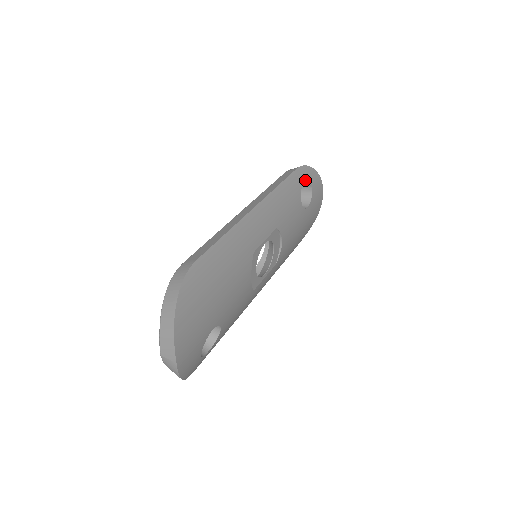
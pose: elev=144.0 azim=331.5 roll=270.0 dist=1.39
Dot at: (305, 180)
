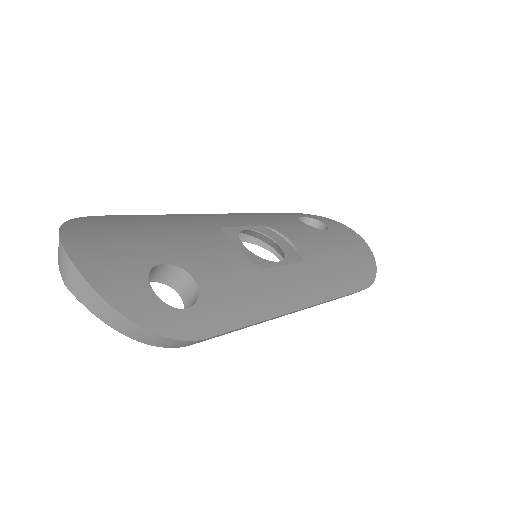
Dot at: (302, 217)
